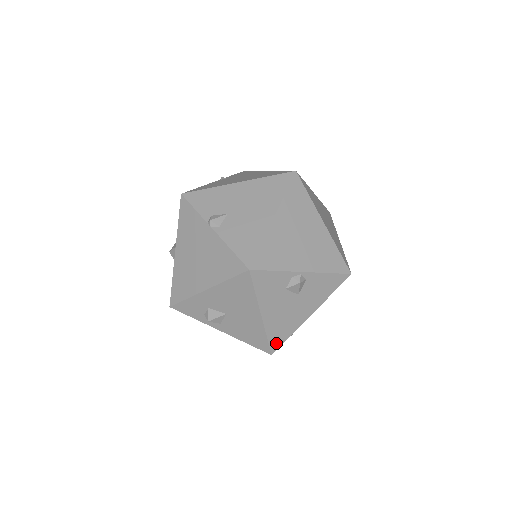
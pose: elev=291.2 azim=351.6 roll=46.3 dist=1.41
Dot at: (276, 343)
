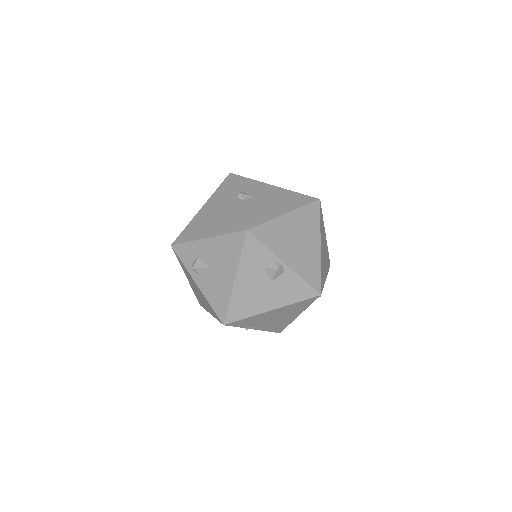
Dot at: (233, 316)
